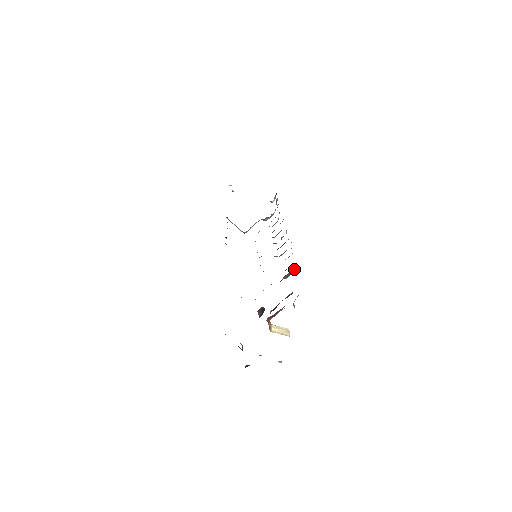
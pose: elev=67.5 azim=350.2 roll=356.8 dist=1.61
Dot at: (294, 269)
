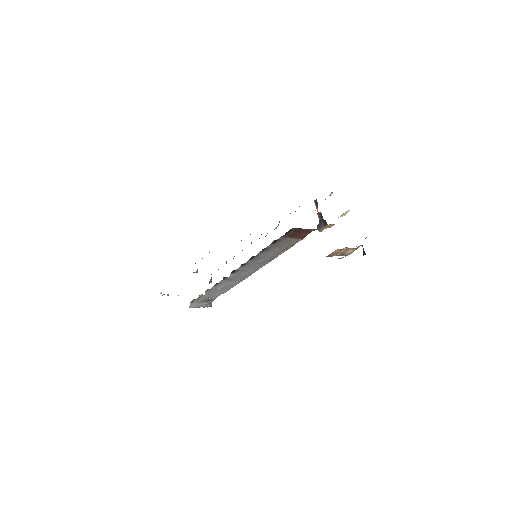
Dot at: occluded
